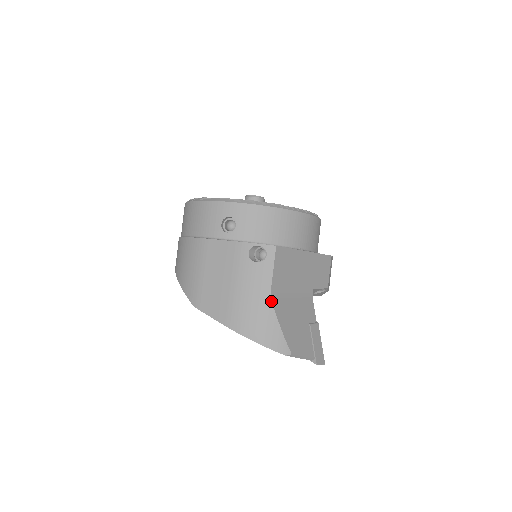
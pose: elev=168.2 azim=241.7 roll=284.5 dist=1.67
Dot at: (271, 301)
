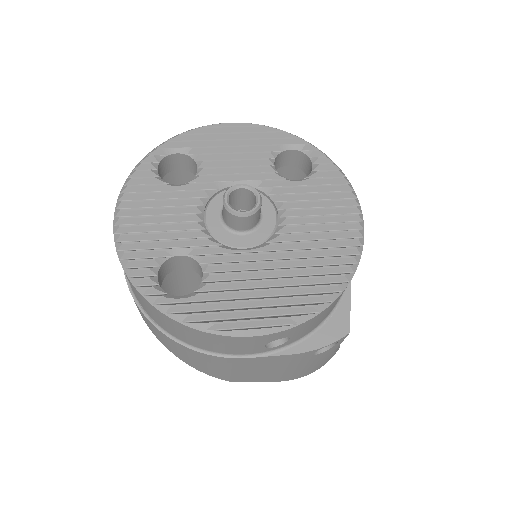
Dot at: (333, 353)
